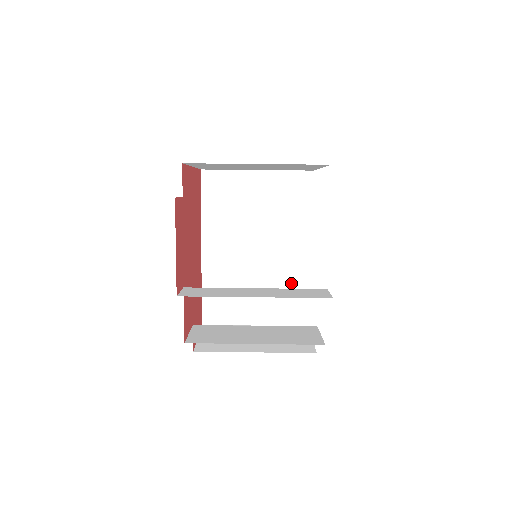
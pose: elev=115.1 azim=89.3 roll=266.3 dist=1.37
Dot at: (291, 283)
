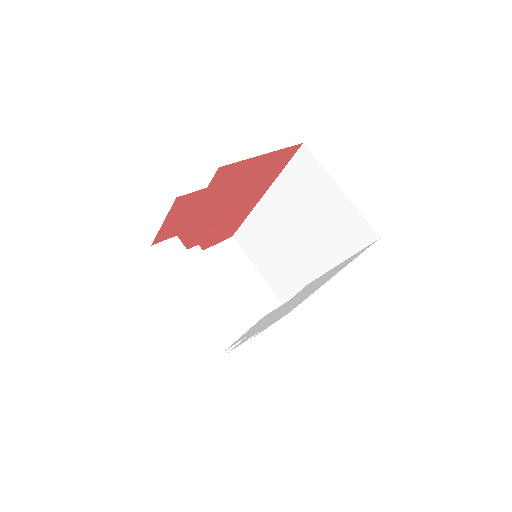
Dot at: (299, 280)
